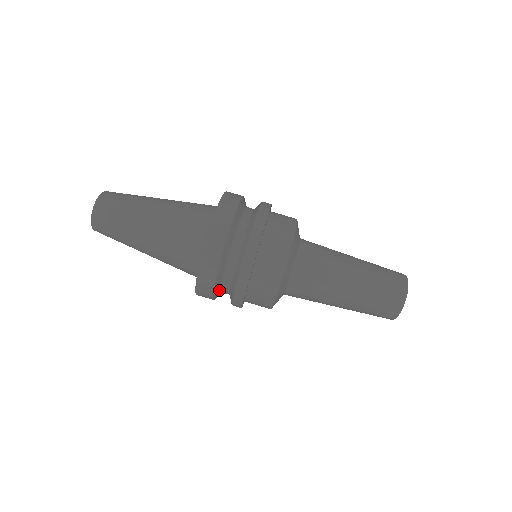
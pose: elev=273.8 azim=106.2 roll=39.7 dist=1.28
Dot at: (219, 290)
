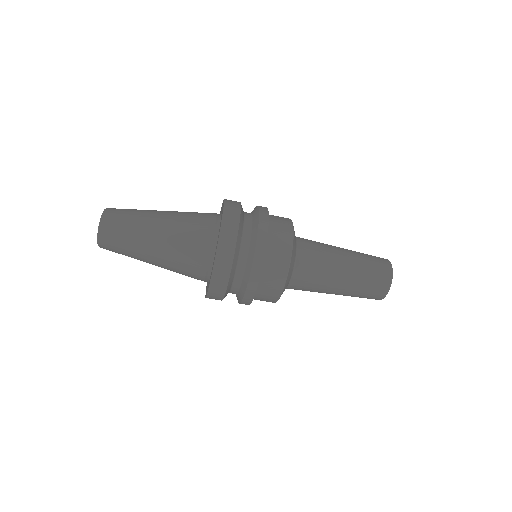
Dot at: (228, 292)
